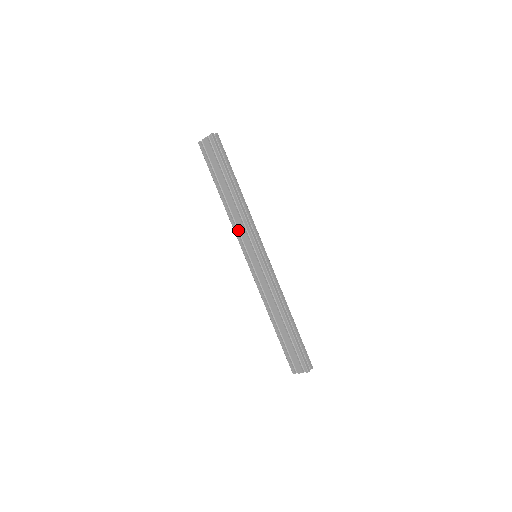
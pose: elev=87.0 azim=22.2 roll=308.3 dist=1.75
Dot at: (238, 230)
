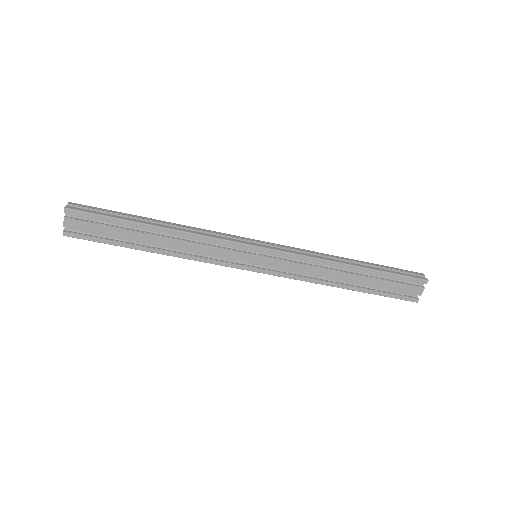
Dot at: (210, 258)
